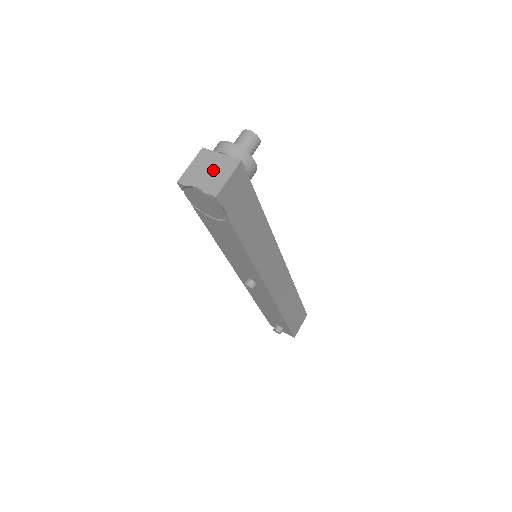
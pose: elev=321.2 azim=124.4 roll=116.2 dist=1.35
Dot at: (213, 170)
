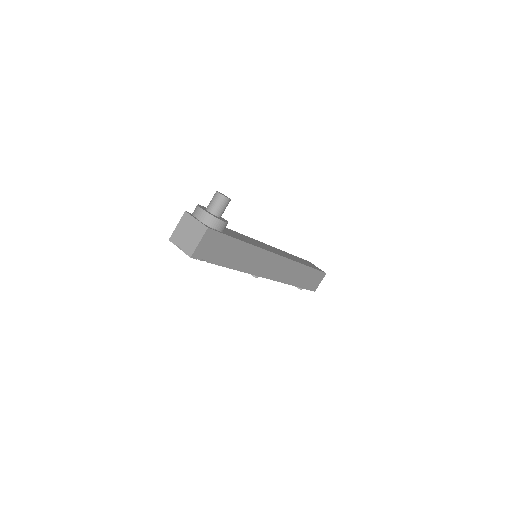
Dot at: (190, 234)
